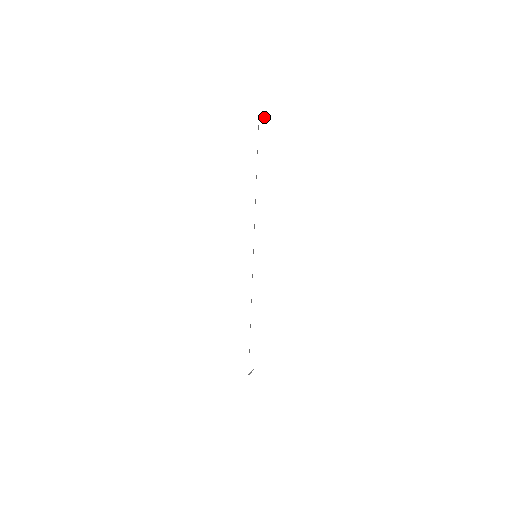
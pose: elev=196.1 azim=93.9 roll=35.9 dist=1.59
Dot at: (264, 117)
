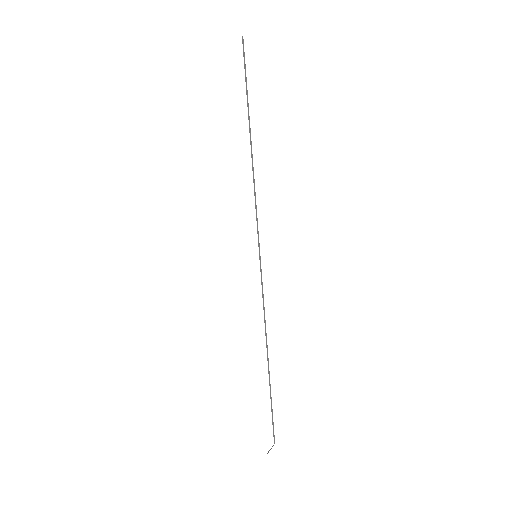
Dot at: occluded
